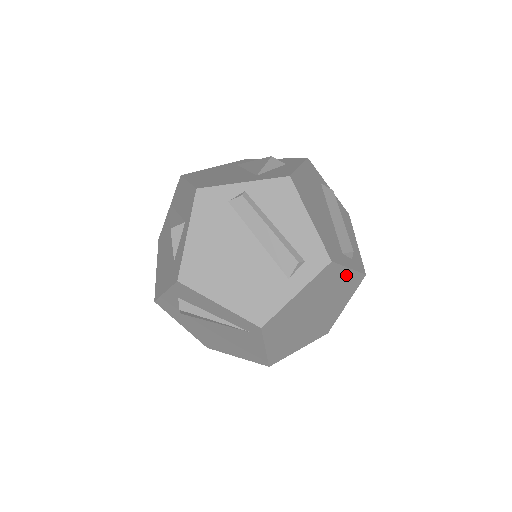
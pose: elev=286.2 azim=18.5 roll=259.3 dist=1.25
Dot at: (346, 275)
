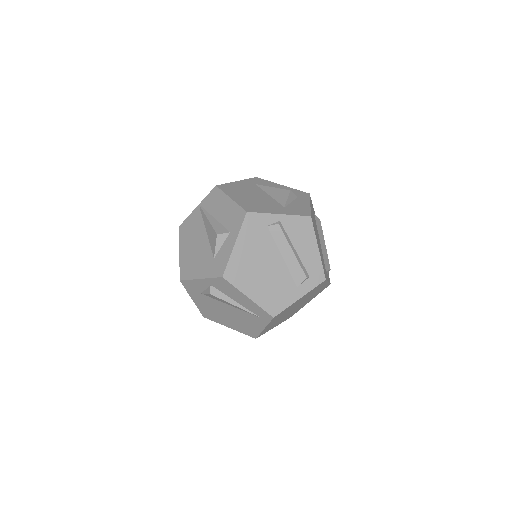
Dot at: (324, 285)
